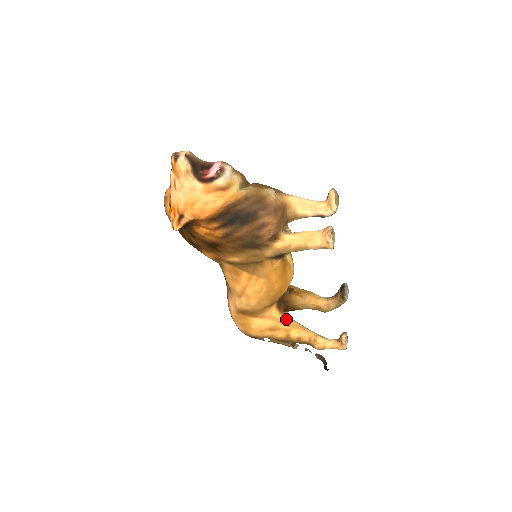
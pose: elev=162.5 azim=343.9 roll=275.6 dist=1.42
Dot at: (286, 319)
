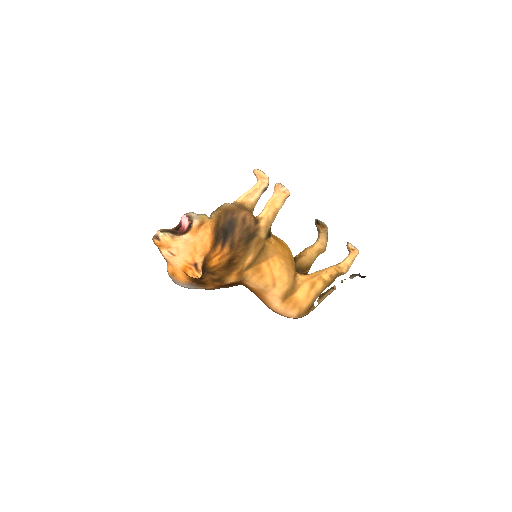
Dot at: (312, 274)
